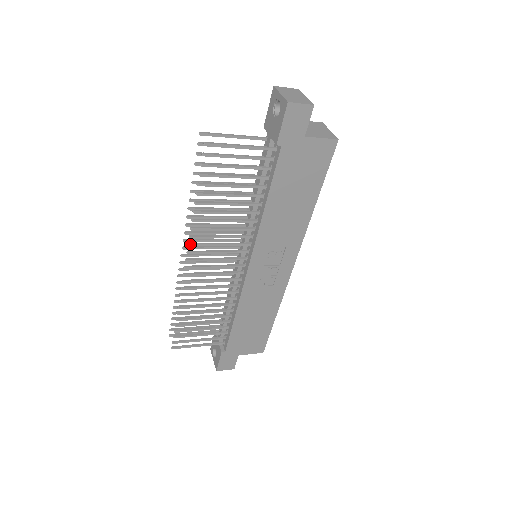
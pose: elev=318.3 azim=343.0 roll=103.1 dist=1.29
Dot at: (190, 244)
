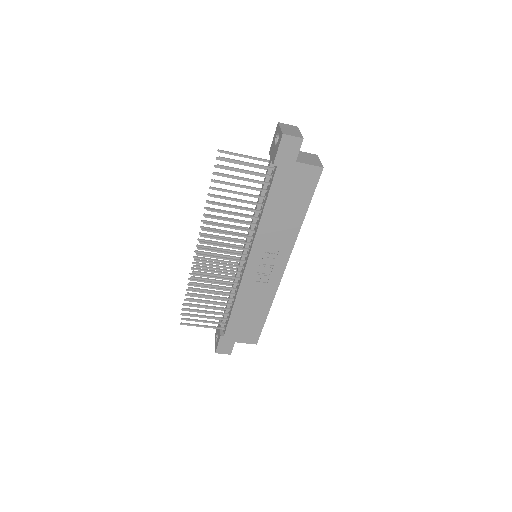
Dot at: (202, 235)
